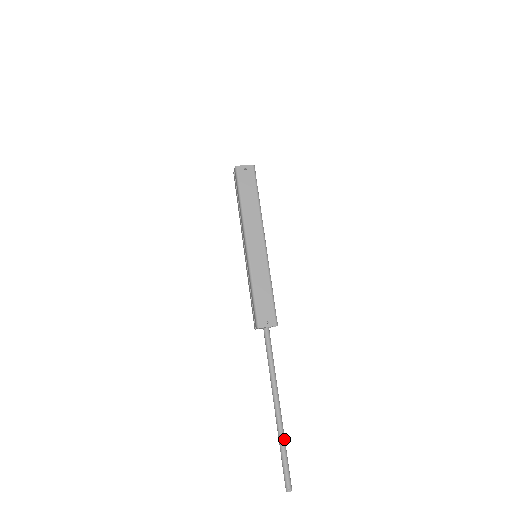
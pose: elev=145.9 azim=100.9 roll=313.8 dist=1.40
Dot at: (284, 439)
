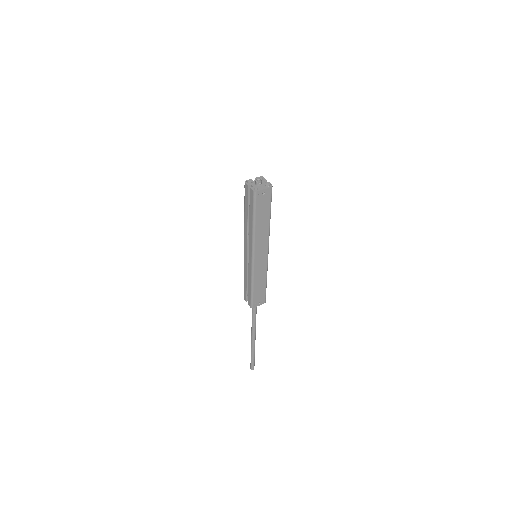
Dot at: occluded
